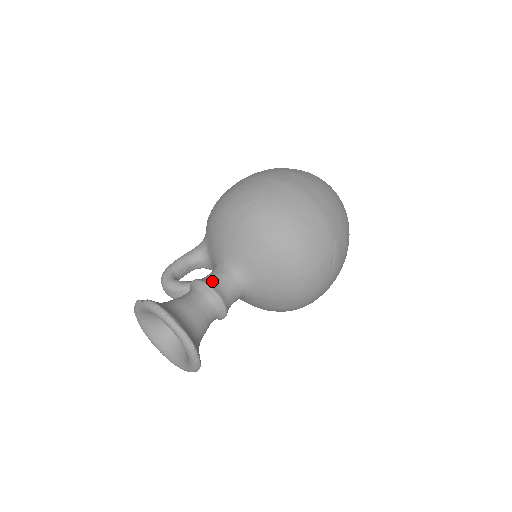
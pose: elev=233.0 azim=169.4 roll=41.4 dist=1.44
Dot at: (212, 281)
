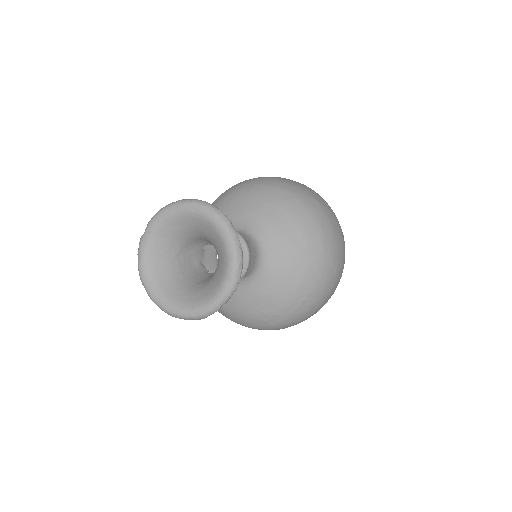
Dot at: occluded
